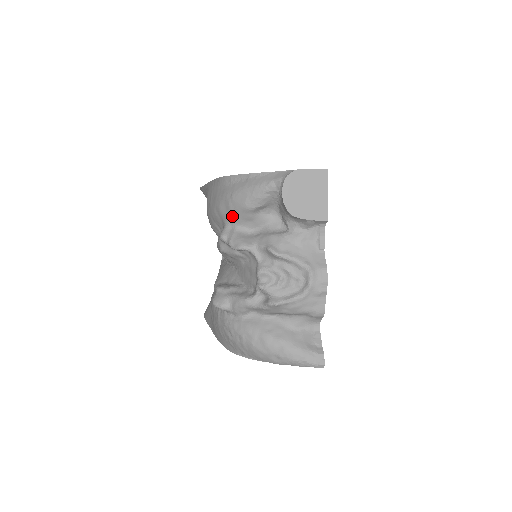
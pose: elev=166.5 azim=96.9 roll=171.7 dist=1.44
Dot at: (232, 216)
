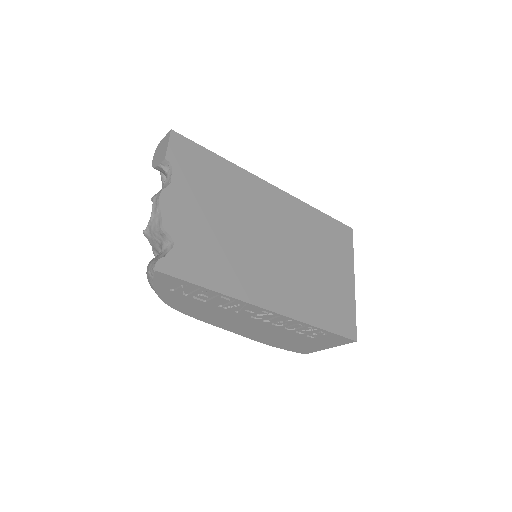
Dot at: occluded
